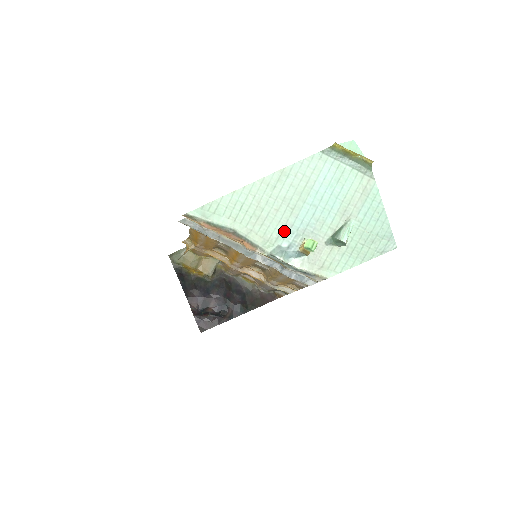
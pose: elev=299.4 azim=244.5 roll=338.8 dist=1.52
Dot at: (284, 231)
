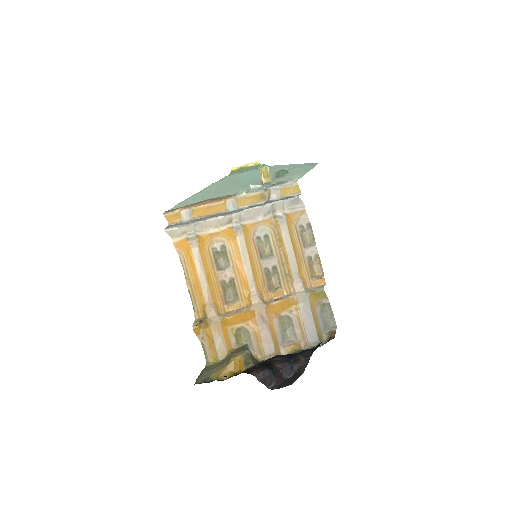
Dot at: (244, 187)
